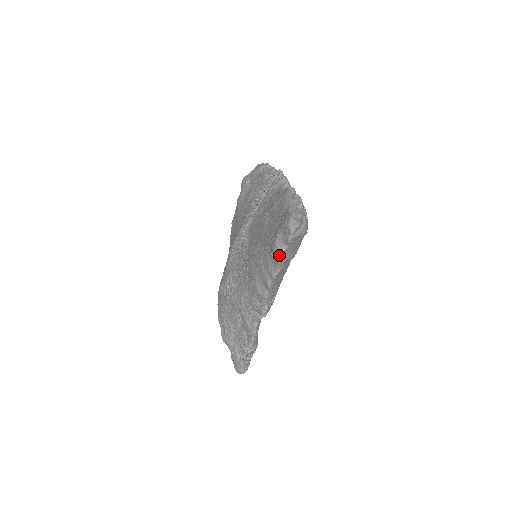
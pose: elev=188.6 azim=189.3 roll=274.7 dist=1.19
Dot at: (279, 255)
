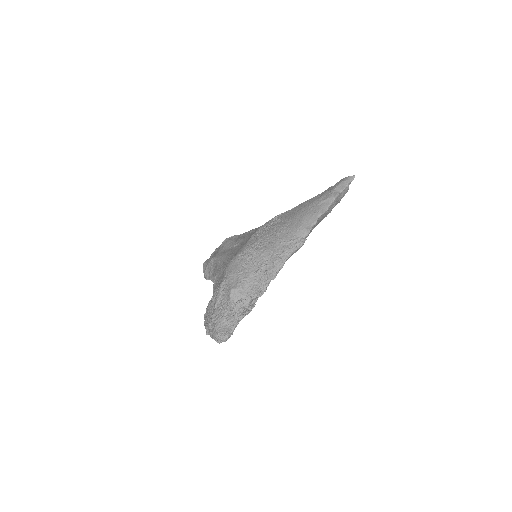
Dot at: (337, 195)
